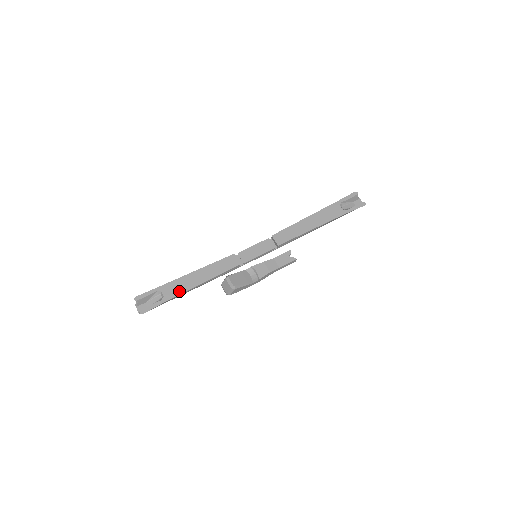
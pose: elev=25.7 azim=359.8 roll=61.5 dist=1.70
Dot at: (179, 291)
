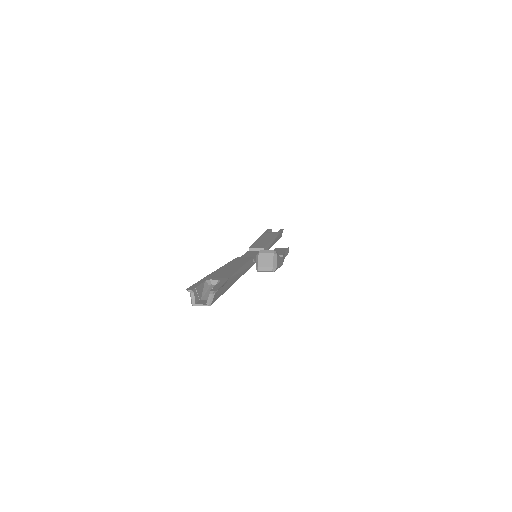
Dot at: (228, 274)
